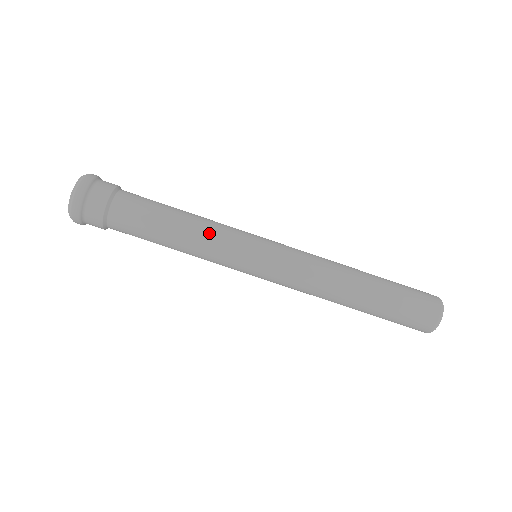
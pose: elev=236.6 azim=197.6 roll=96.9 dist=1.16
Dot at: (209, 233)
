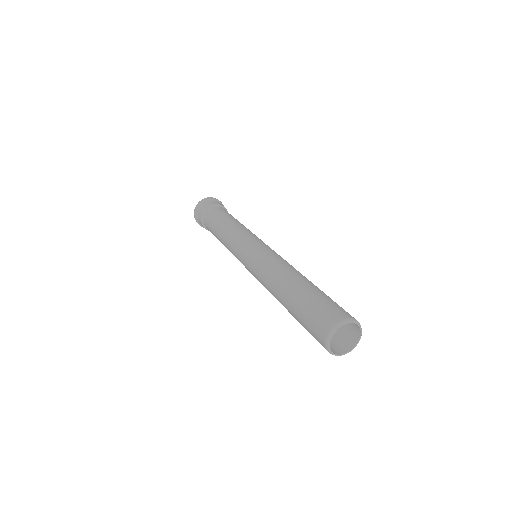
Dot at: (236, 229)
